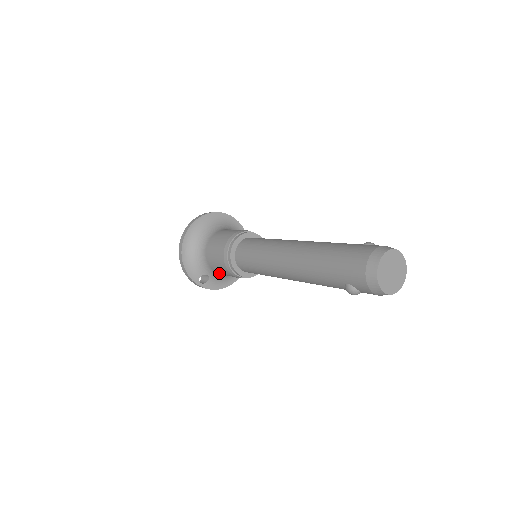
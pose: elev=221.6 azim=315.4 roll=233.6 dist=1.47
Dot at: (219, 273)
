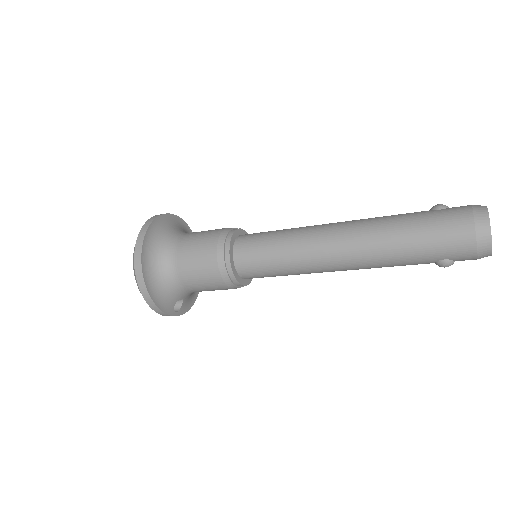
Dot at: (200, 291)
